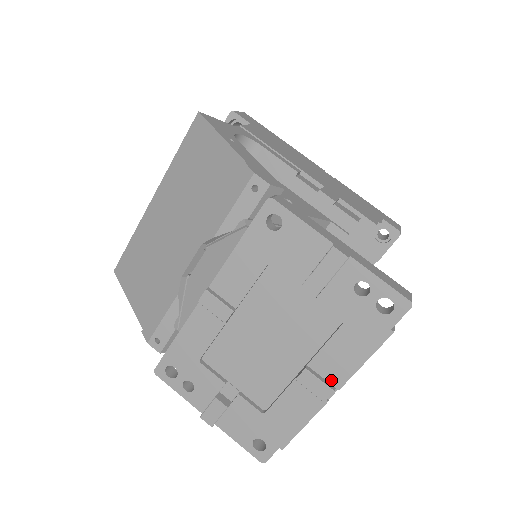
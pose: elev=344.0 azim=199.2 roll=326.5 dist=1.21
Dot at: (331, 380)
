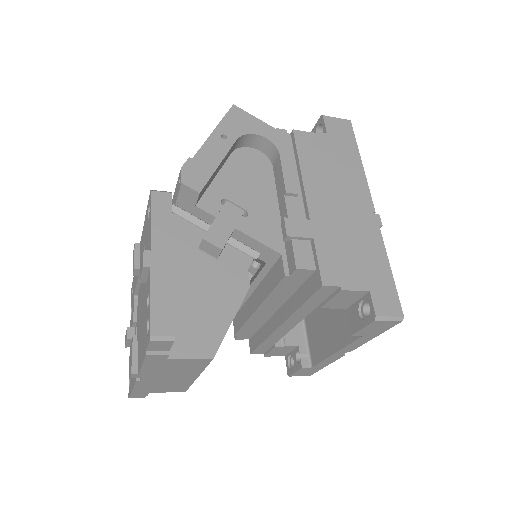
Dot at: (138, 365)
